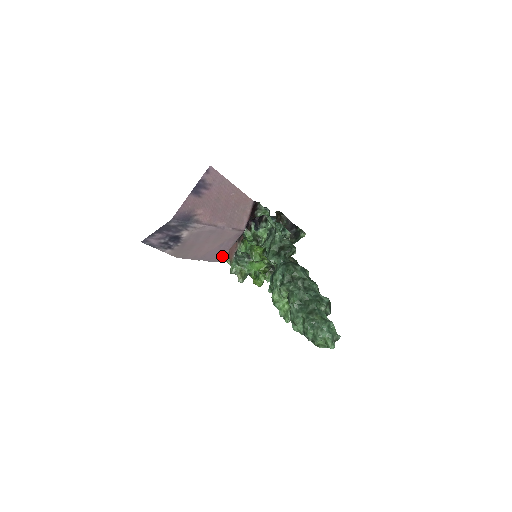
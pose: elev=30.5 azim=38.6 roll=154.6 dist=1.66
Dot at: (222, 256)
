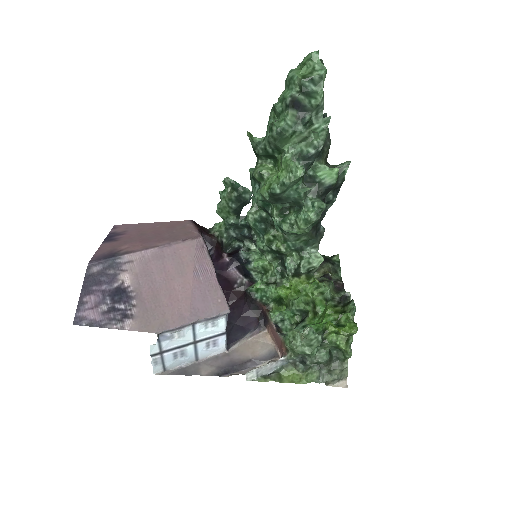
Dot at: (220, 295)
